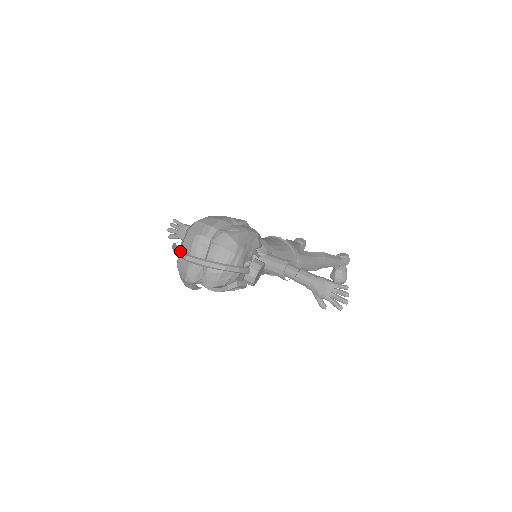
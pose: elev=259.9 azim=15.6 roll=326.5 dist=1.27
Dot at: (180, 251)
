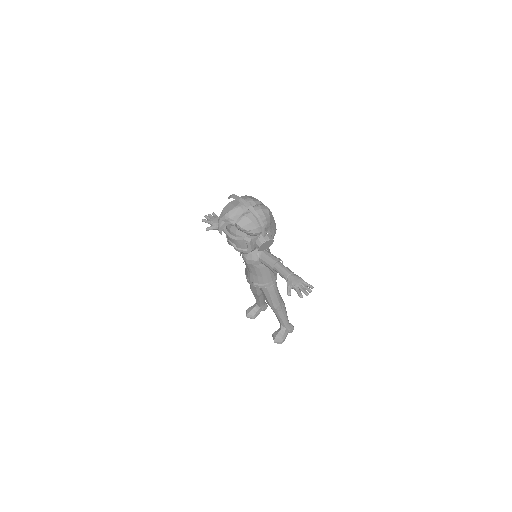
Dot at: occluded
